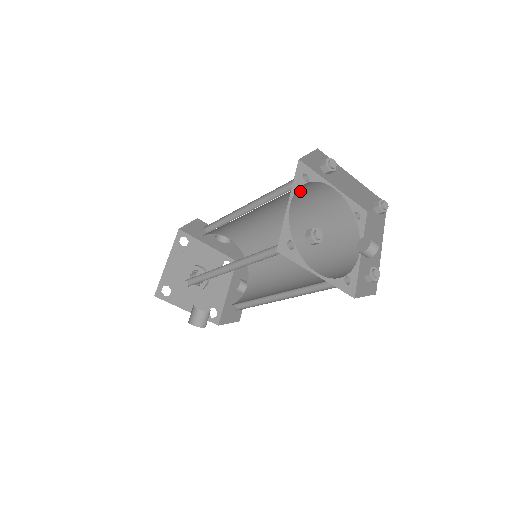
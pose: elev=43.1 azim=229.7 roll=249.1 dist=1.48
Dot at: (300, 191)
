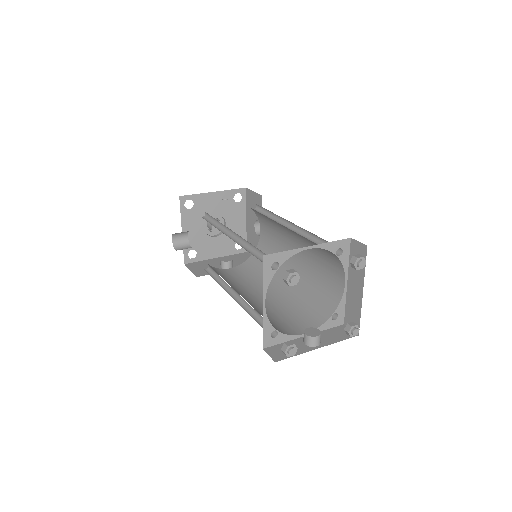
Dot at: (328, 257)
